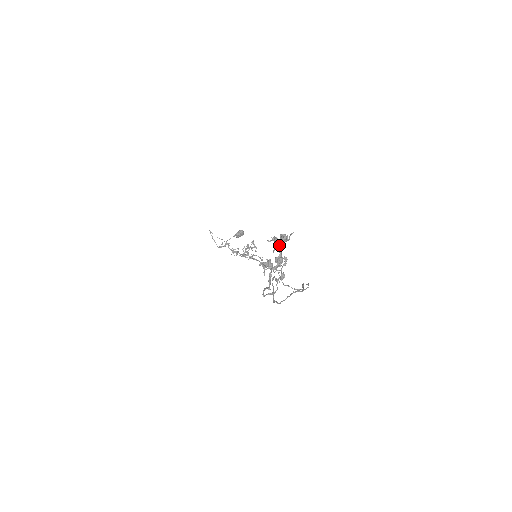
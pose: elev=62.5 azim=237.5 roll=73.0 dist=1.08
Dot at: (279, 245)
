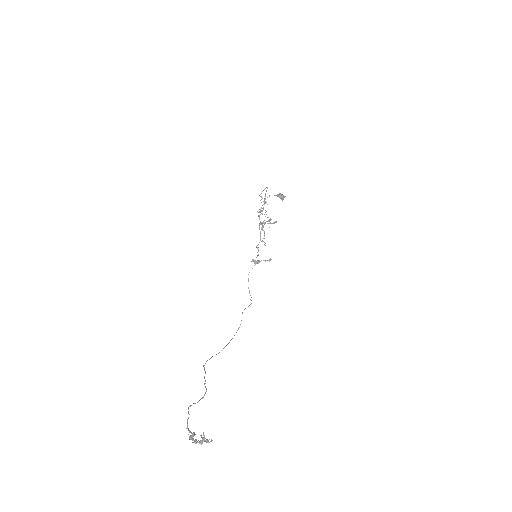
Dot at: (202, 442)
